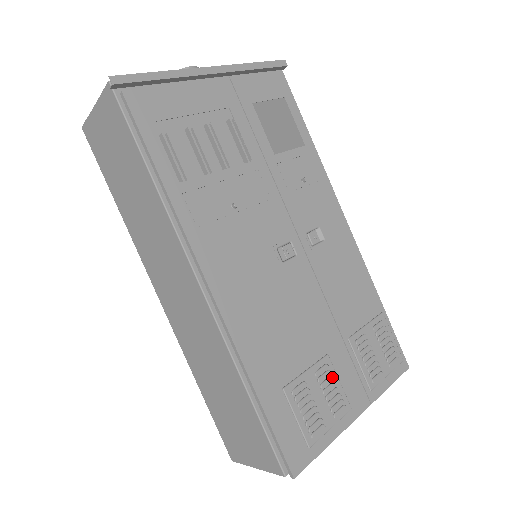
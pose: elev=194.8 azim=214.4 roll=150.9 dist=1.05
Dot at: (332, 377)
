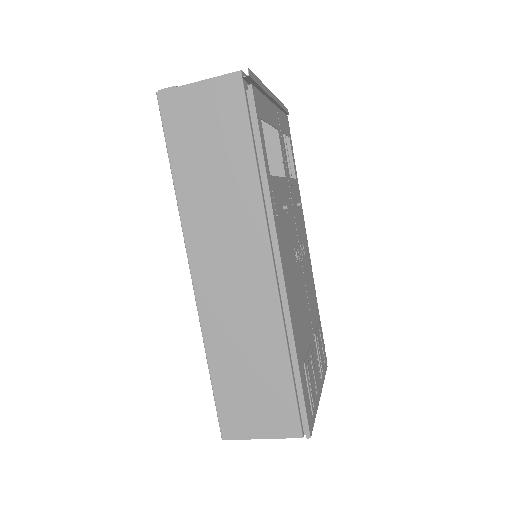
Dot at: occluded
